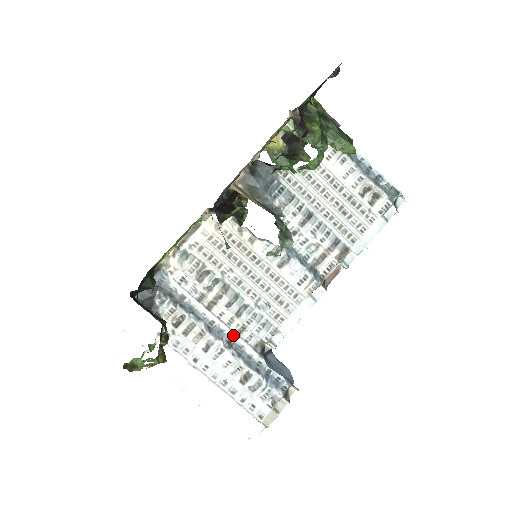
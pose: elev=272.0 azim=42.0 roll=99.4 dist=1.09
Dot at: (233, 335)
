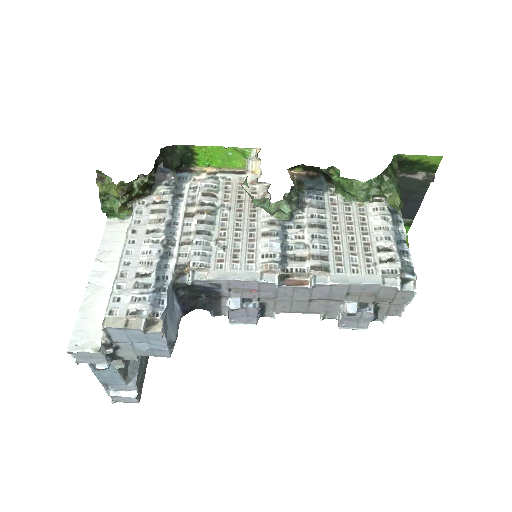
Dot at: (177, 243)
